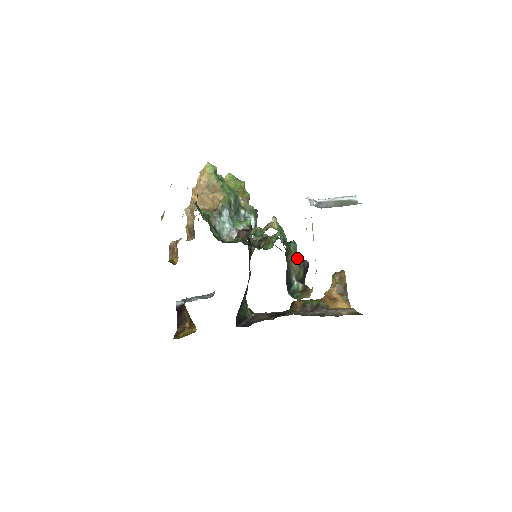
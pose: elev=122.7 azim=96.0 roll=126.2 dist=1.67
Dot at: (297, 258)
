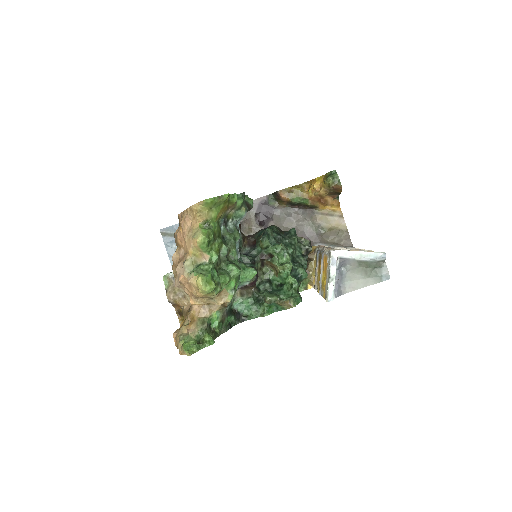
Dot at: occluded
